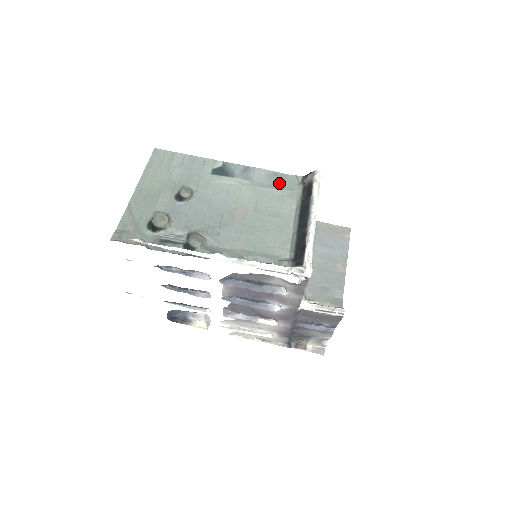
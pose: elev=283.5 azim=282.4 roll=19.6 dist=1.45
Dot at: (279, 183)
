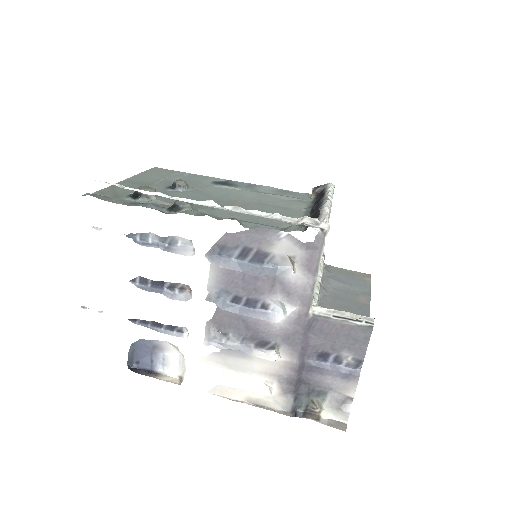
Dot at: (287, 195)
